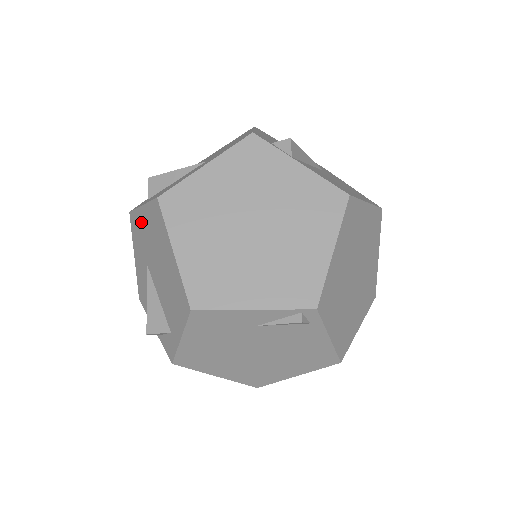
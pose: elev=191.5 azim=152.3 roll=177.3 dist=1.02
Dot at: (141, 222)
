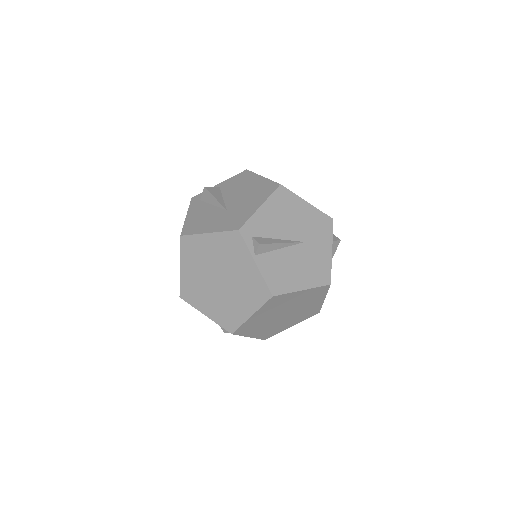
Dot at: occluded
